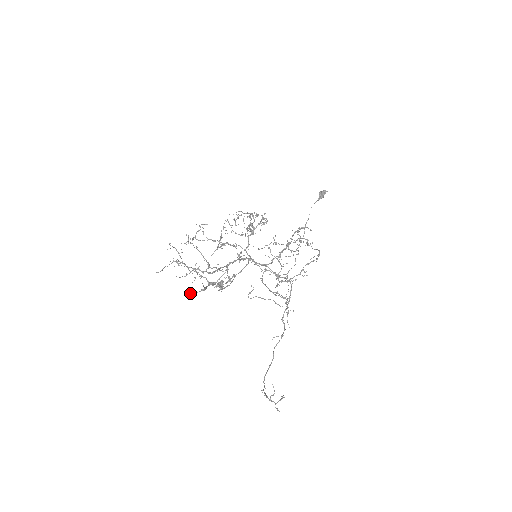
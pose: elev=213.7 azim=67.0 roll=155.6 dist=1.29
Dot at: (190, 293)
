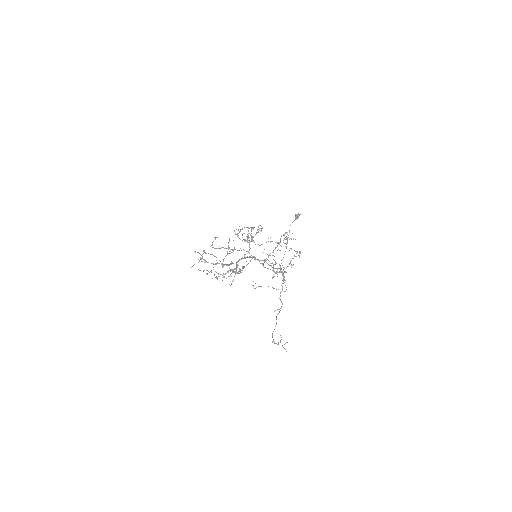
Dot at: (216, 277)
